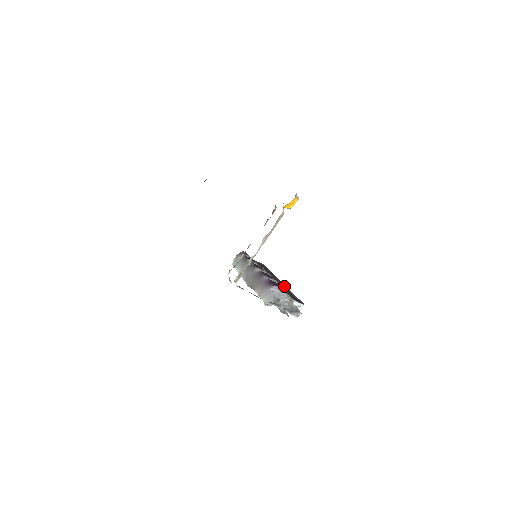
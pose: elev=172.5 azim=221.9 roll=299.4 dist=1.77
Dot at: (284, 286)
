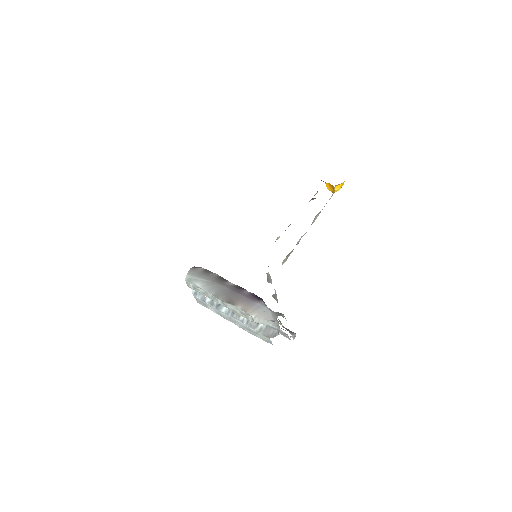
Dot at: occluded
